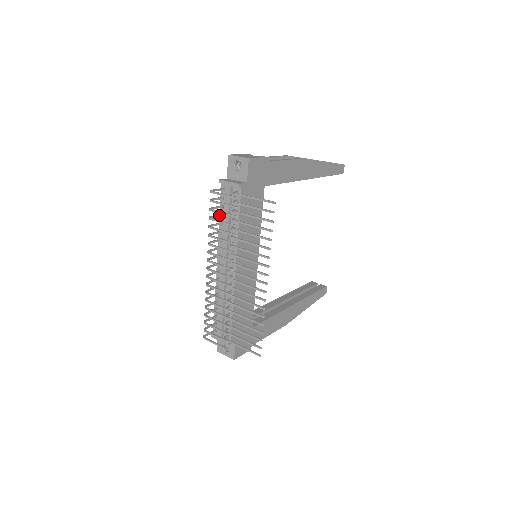
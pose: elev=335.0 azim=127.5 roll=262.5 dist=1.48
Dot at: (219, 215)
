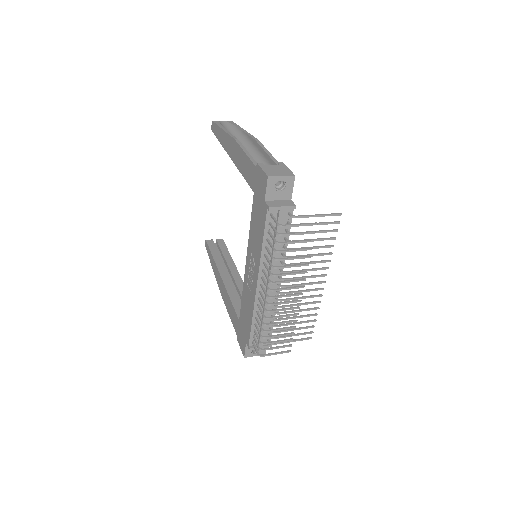
Dot at: (270, 242)
